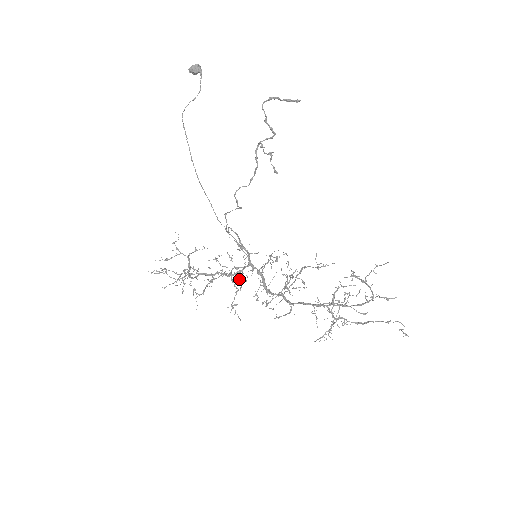
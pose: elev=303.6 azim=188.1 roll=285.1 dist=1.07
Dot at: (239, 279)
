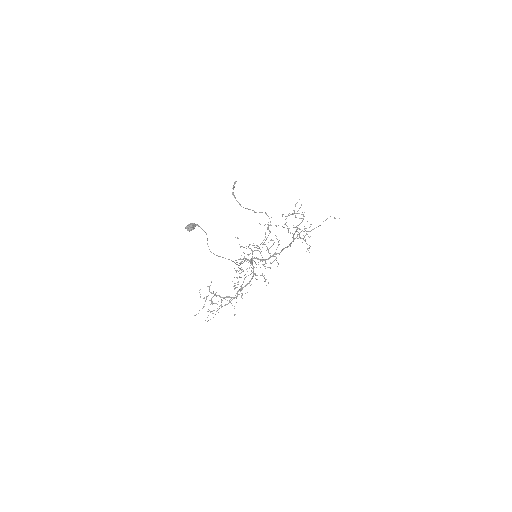
Dot at: (251, 271)
